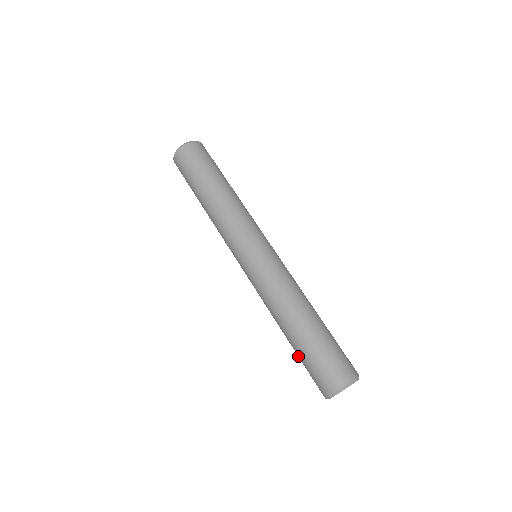
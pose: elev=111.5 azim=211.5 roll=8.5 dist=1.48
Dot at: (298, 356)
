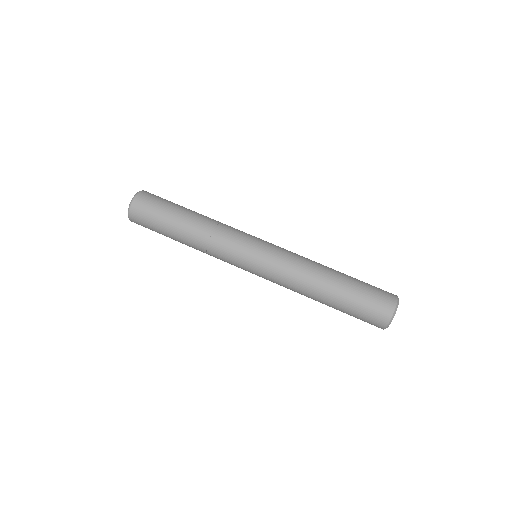
Dot at: (343, 312)
